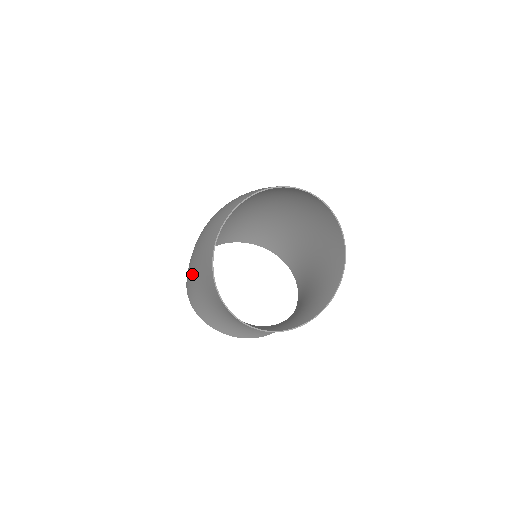
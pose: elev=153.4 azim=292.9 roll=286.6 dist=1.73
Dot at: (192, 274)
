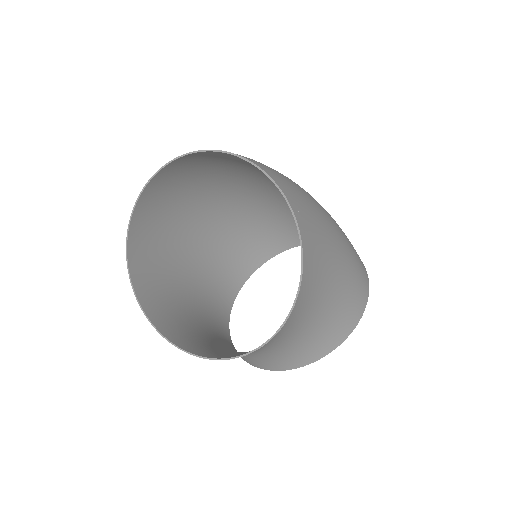
Dot at: (199, 280)
